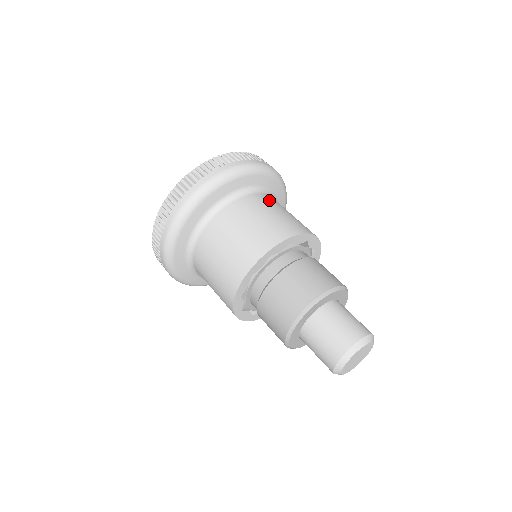
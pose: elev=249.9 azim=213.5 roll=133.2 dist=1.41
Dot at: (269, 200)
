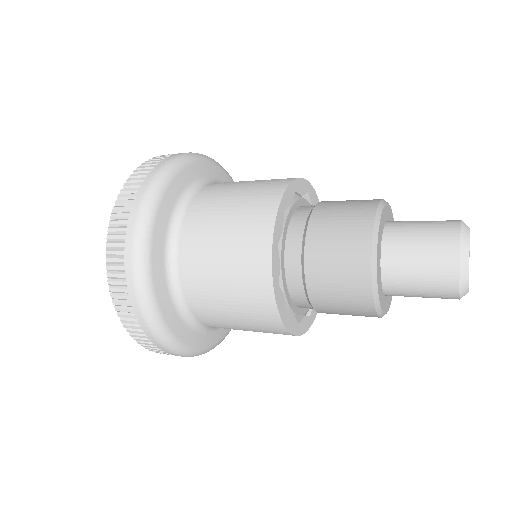
Dot at: (199, 216)
